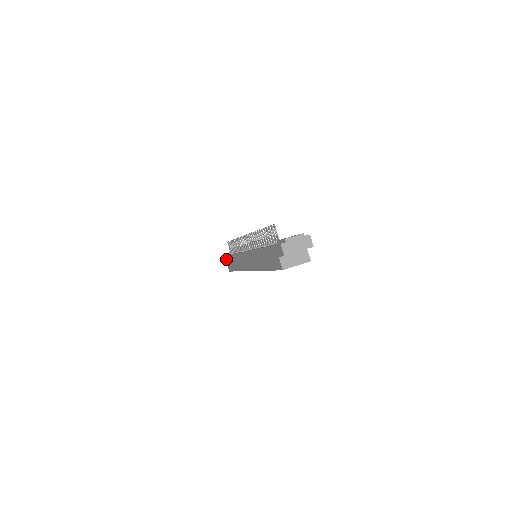
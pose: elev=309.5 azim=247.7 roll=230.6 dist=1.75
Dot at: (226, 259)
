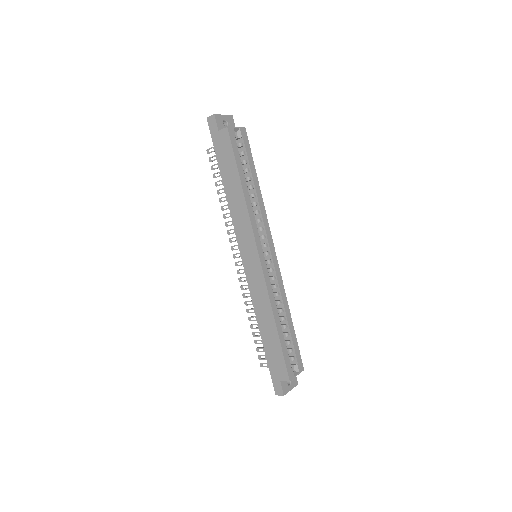
Dot at: (273, 373)
